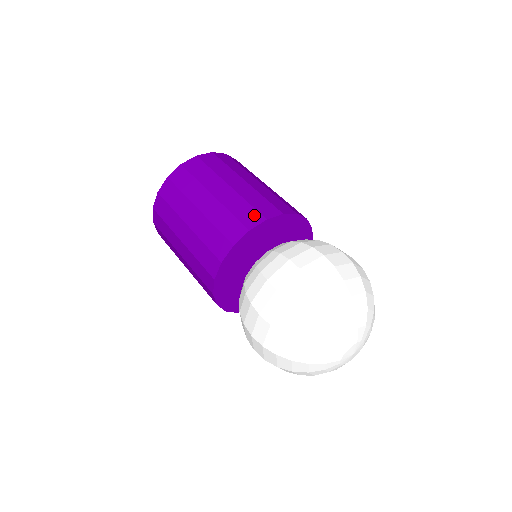
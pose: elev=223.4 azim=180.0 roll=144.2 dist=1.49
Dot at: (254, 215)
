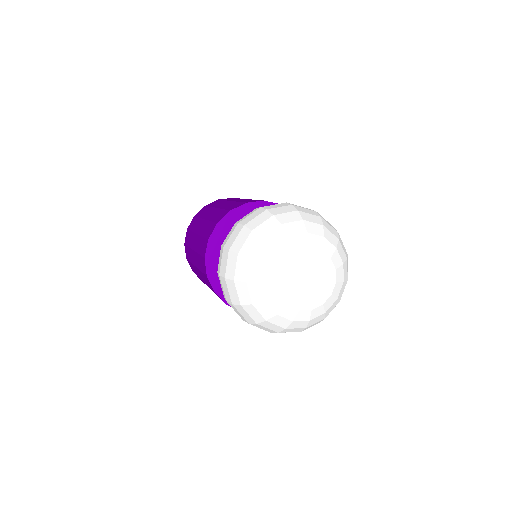
Dot at: occluded
